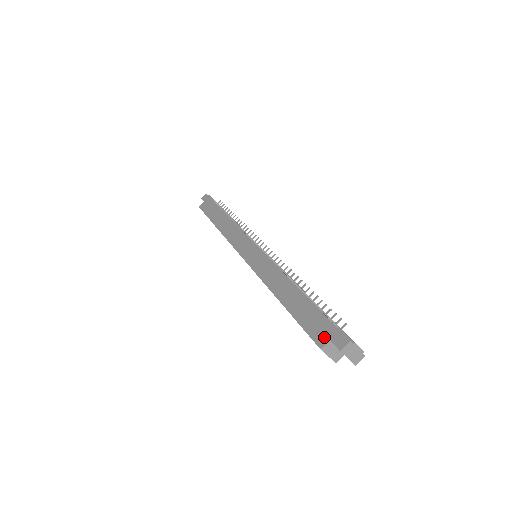
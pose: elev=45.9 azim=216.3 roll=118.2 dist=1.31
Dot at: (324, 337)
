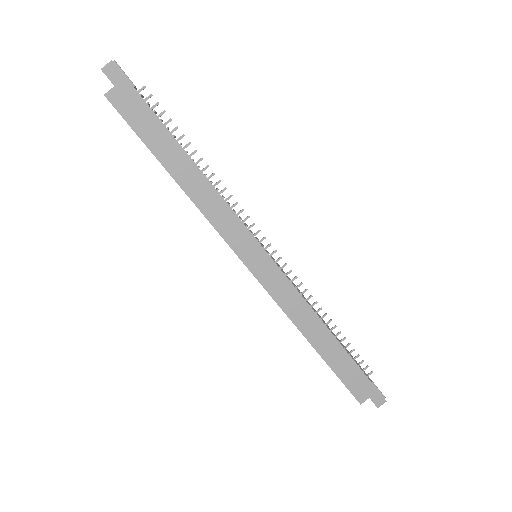
Dot at: (364, 395)
